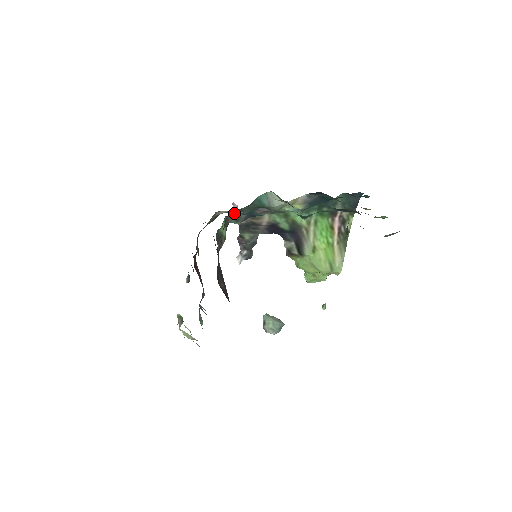
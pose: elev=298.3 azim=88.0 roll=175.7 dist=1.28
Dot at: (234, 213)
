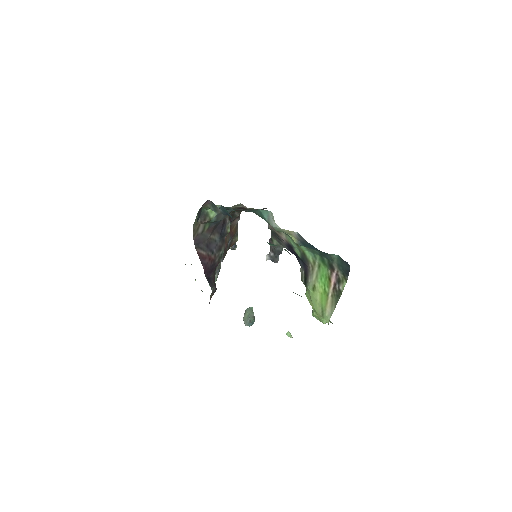
Dot at: (213, 203)
